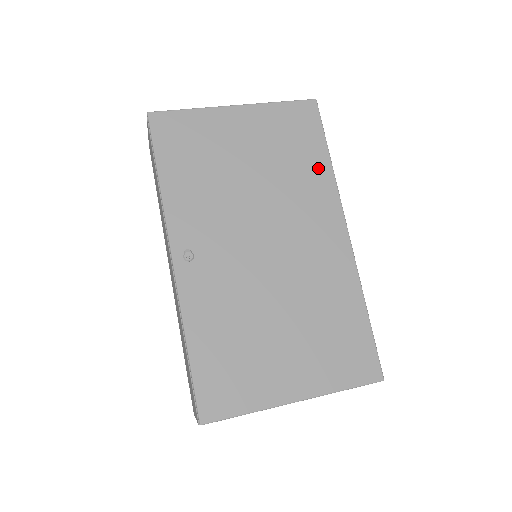
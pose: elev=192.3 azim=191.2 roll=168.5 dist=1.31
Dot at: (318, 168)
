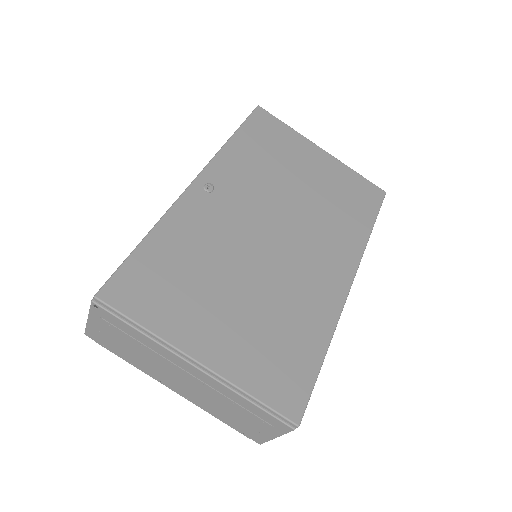
Dot at: (357, 227)
